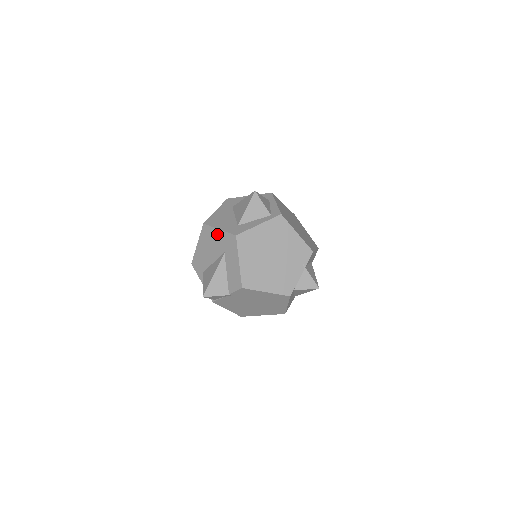
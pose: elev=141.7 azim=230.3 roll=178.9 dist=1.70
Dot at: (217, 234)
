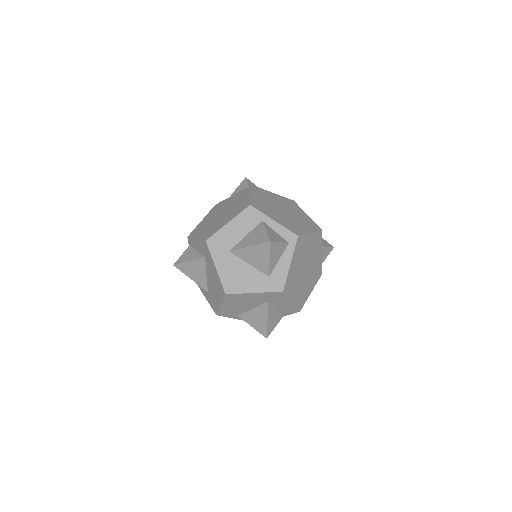
Dot at: (252, 296)
